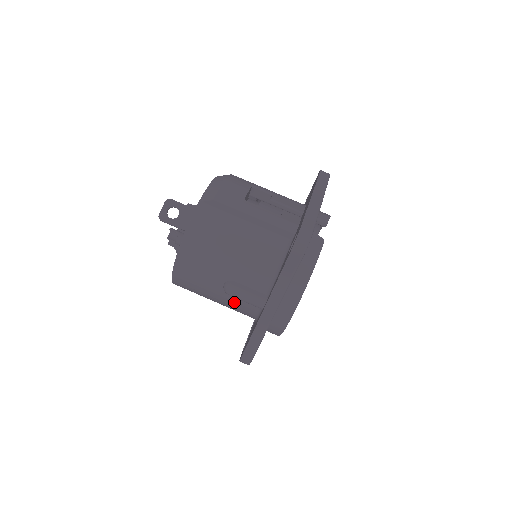
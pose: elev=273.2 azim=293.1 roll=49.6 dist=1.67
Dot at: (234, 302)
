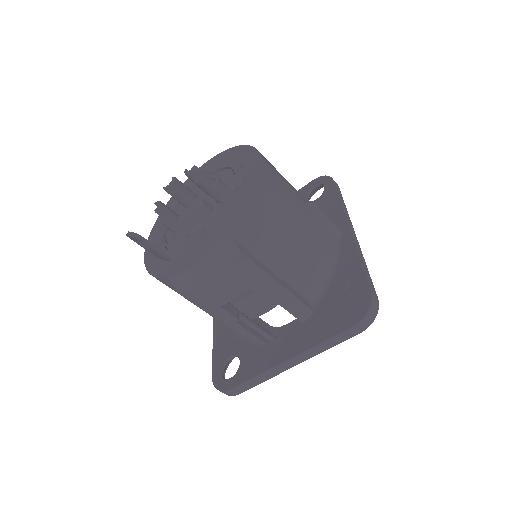
Dot at: occluded
